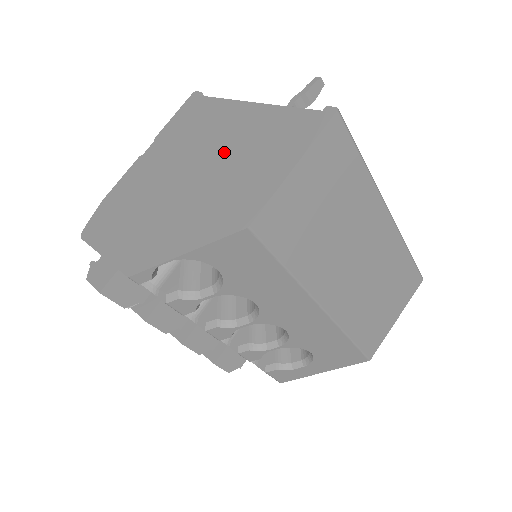
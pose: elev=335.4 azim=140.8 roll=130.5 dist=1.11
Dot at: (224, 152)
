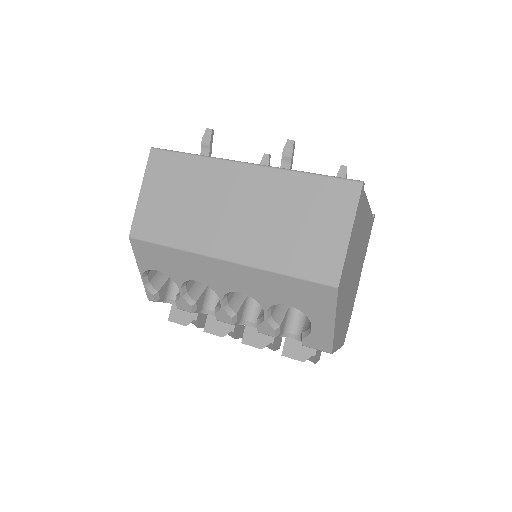
Dot at: occluded
